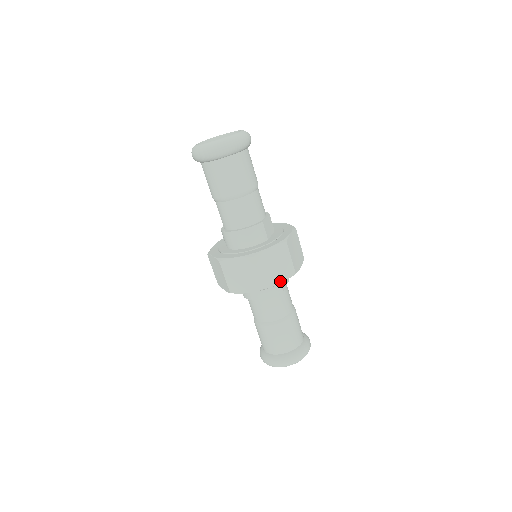
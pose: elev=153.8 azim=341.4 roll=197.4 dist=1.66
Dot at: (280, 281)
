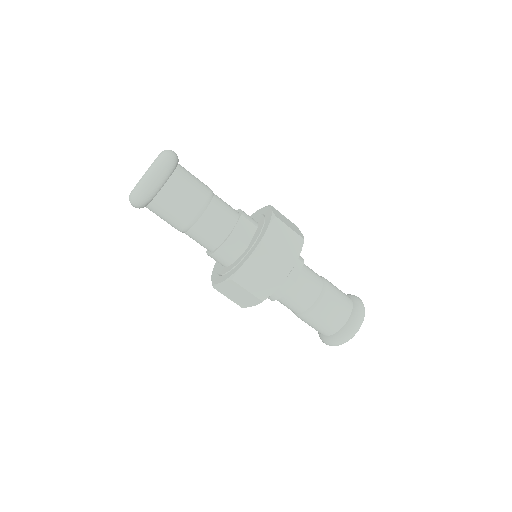
Dot at: (276, 286)
